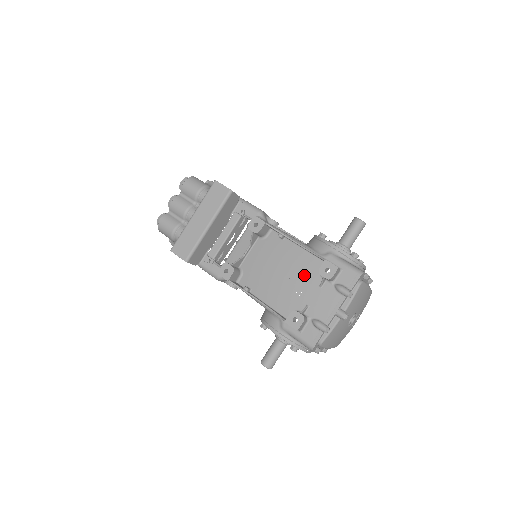
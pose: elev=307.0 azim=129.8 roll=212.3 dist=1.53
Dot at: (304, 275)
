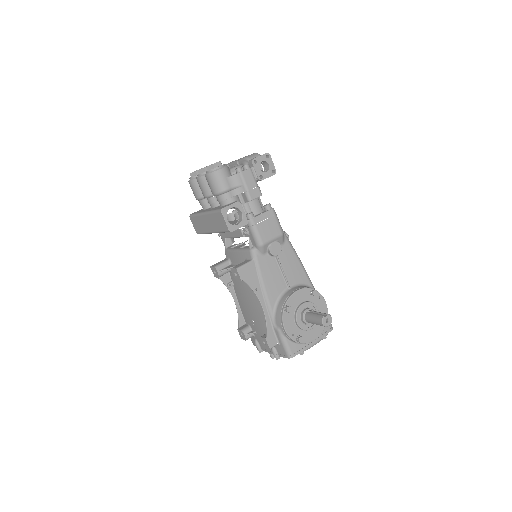
Dot at: (259, 321)
